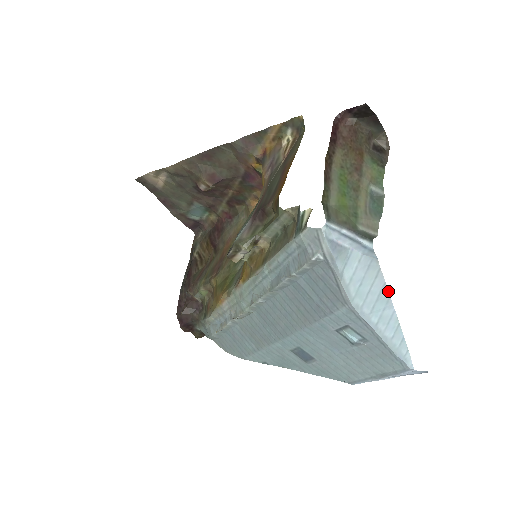
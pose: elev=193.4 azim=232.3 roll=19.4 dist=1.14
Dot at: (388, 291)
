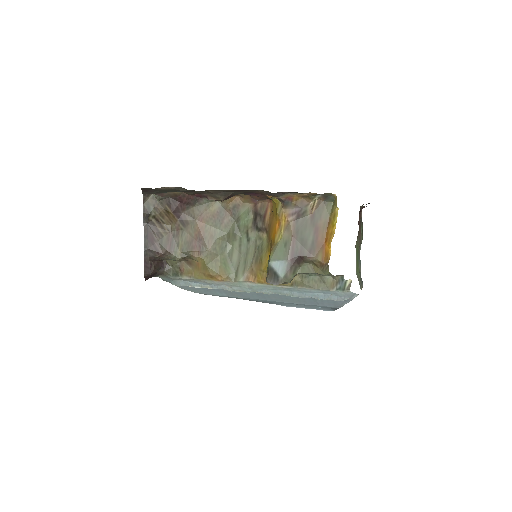
Dot at: occluded
